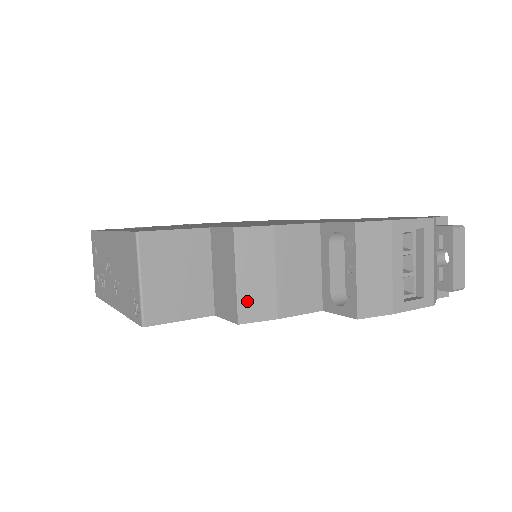
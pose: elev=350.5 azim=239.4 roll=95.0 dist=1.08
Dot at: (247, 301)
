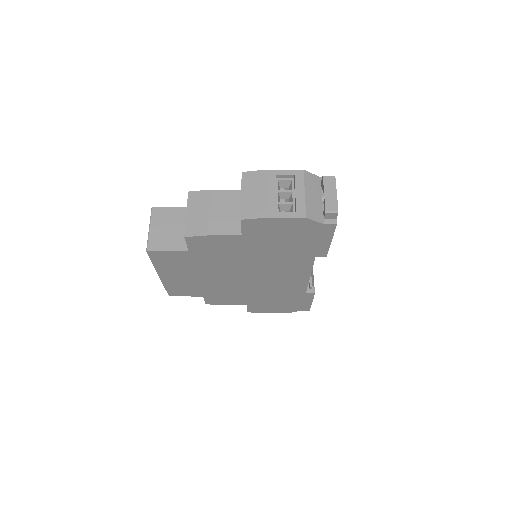
Dot at: (191, 226)
